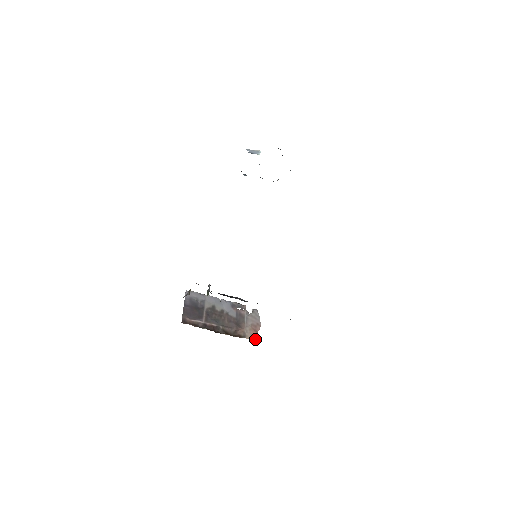
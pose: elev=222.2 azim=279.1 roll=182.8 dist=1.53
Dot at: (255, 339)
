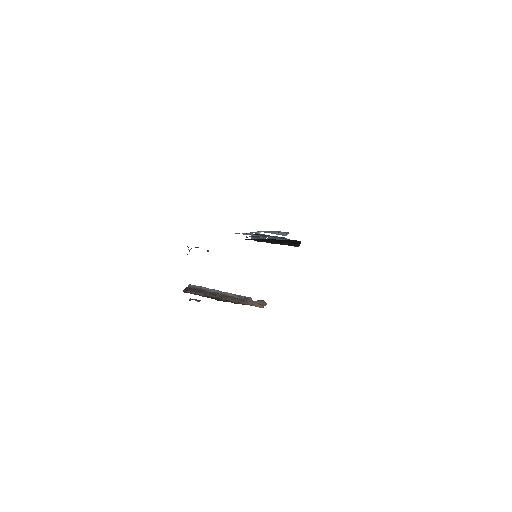
Dot at: (261, 307)
